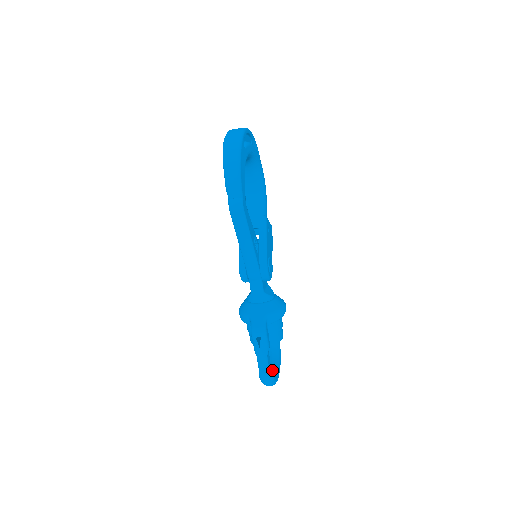
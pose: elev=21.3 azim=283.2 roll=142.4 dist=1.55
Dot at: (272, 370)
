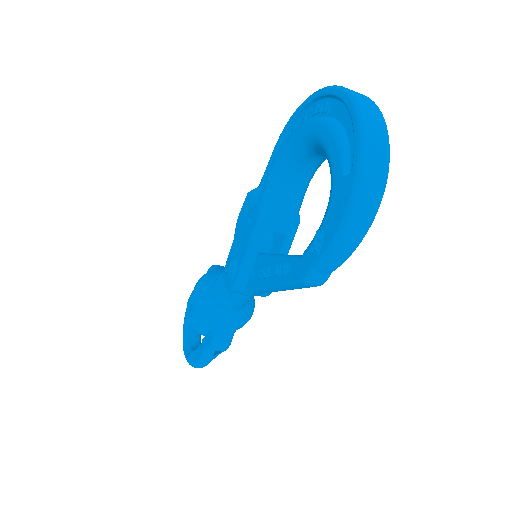
Dot at: occluded
